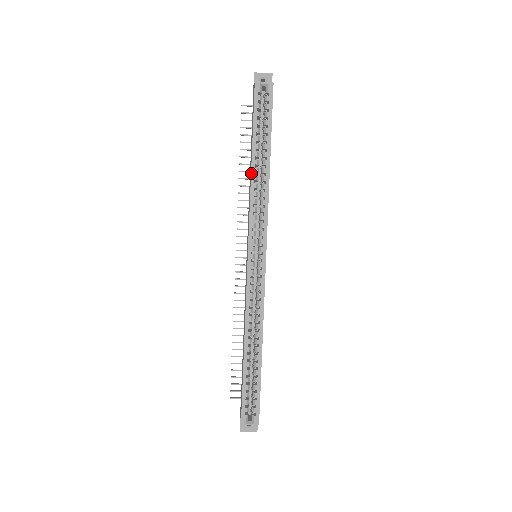
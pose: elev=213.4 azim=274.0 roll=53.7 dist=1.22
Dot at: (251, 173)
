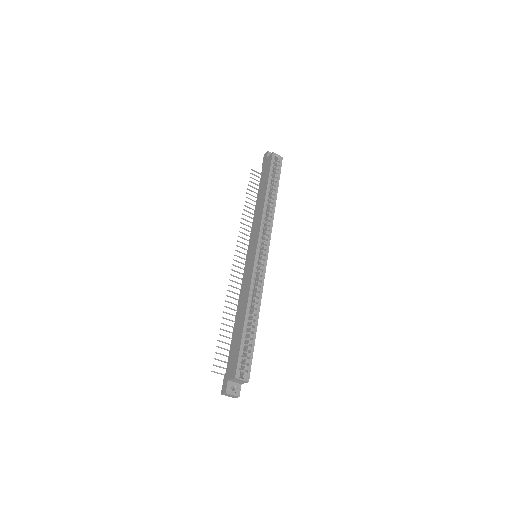
Dot at: (265, 199)
